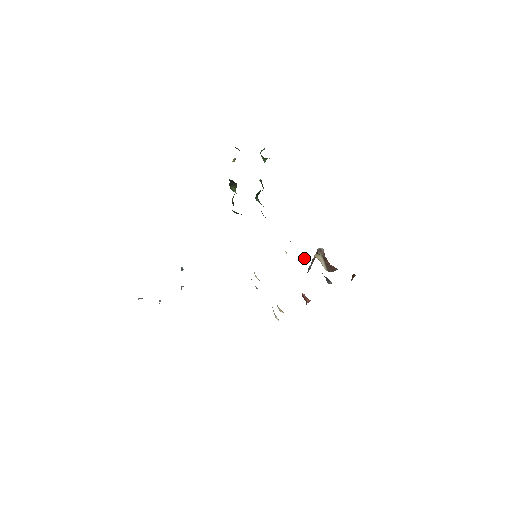
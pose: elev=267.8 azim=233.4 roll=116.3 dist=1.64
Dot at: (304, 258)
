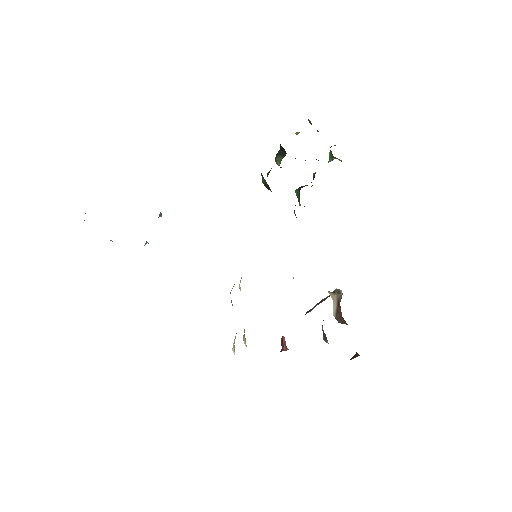
Dot at: occluded
